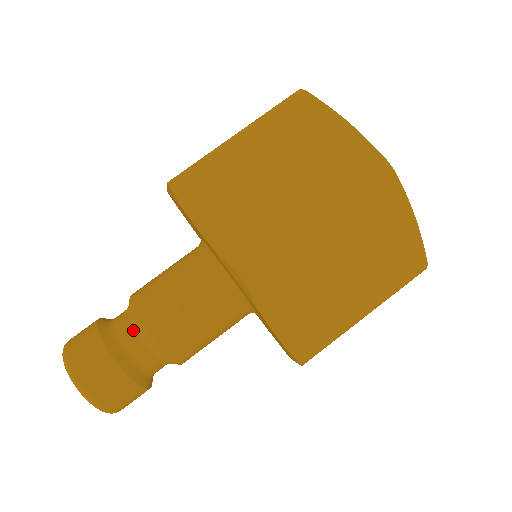
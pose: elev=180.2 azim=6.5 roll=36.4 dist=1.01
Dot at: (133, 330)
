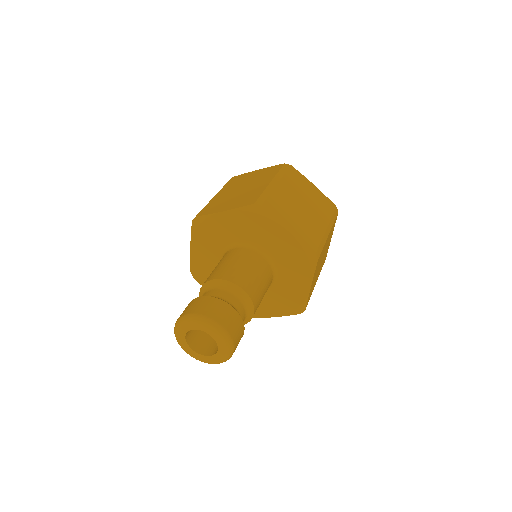
Dot at: (237, 299)
